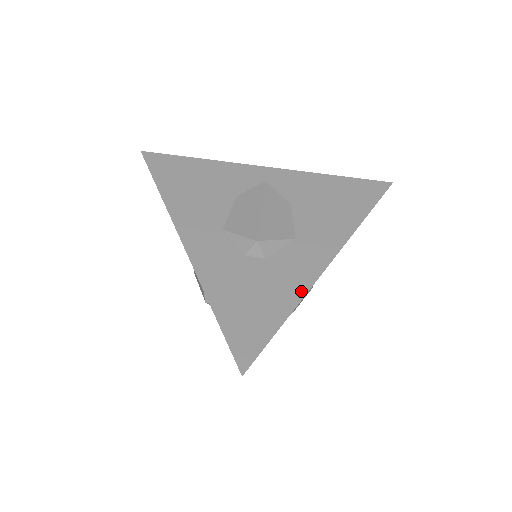
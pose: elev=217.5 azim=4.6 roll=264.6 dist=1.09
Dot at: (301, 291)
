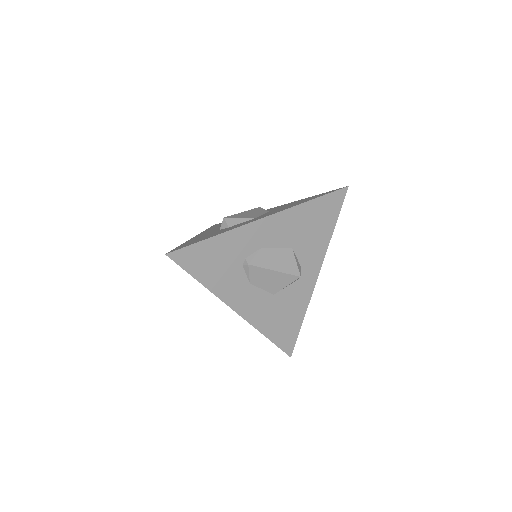
Dot at: (232, 229)
